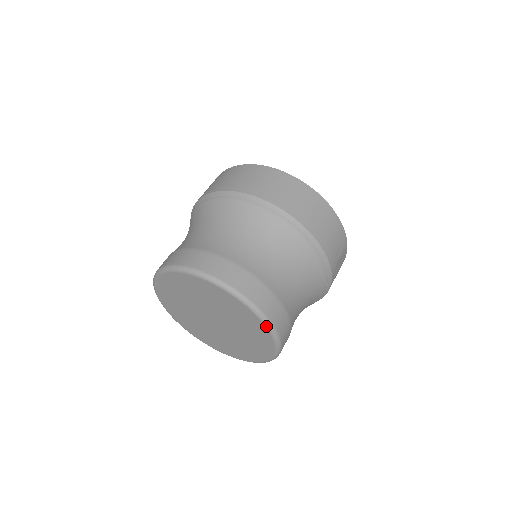
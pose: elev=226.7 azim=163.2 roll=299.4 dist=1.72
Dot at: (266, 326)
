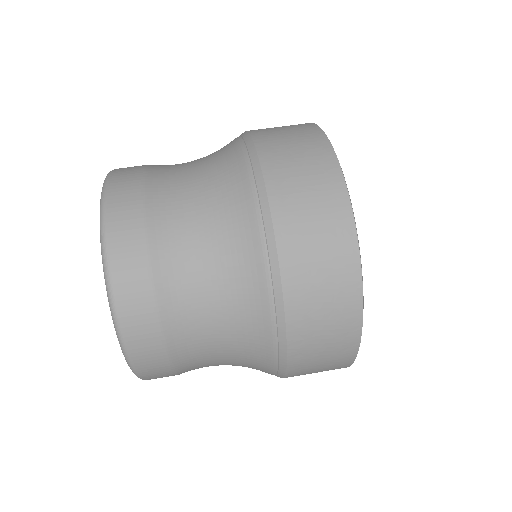
Dot at: occluded
